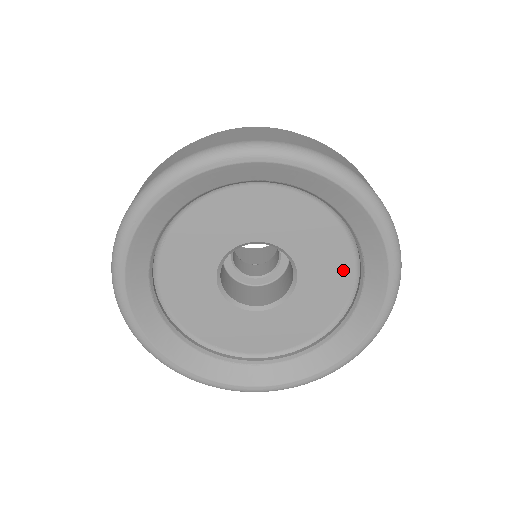
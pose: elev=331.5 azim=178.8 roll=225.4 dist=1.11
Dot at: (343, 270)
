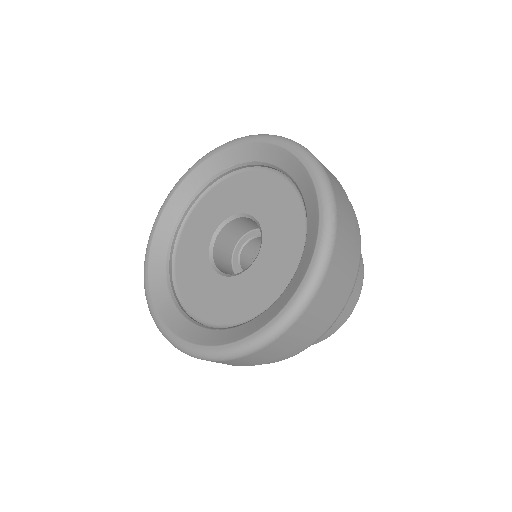
Dot at: (294, 213)
